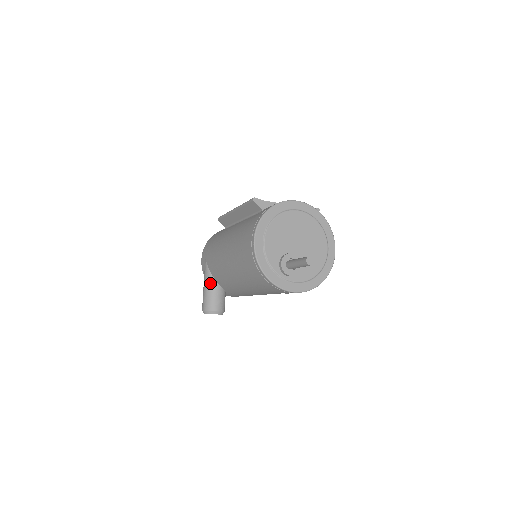
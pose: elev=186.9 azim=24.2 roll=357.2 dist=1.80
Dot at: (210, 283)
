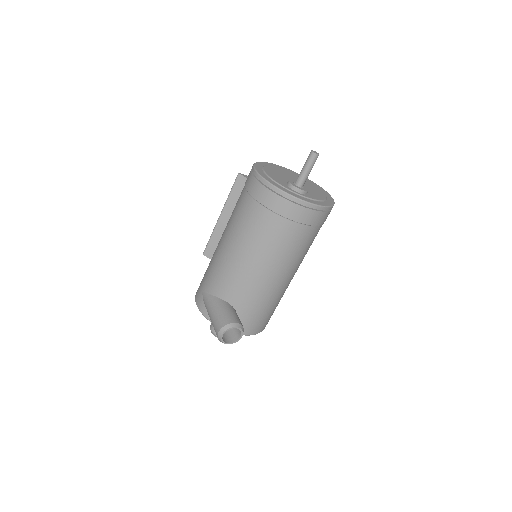
Dot at: (217, 303)
